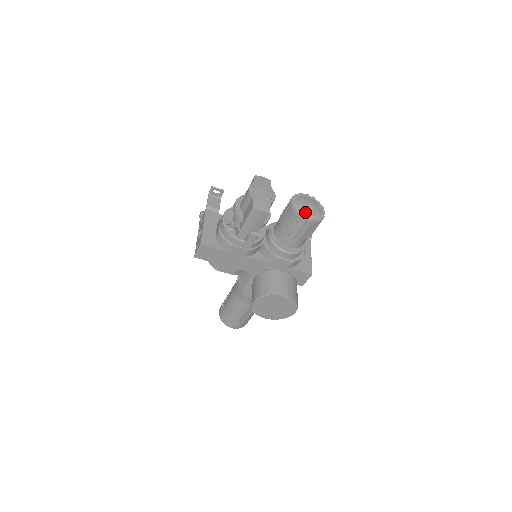
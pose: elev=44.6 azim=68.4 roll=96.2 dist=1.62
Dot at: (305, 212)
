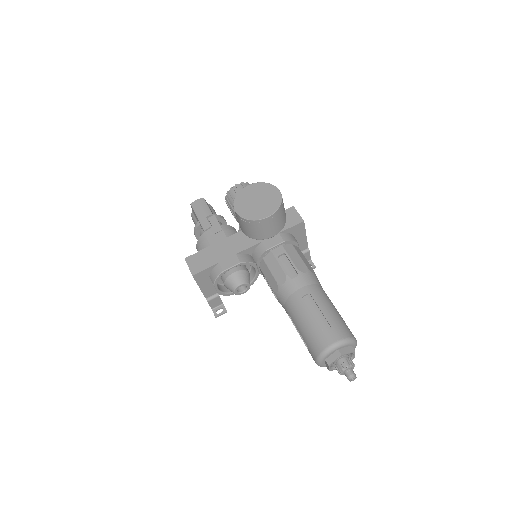
Dot at: occluded
